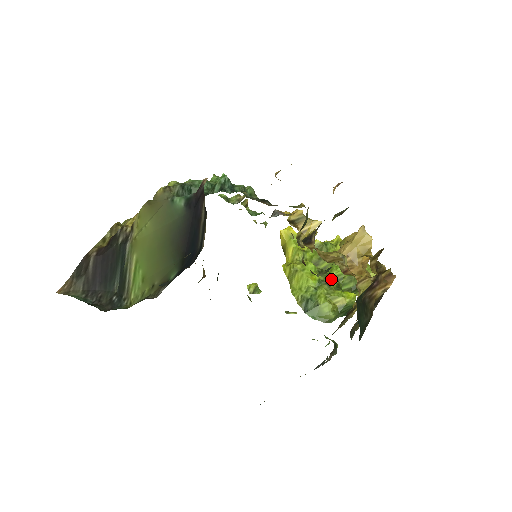
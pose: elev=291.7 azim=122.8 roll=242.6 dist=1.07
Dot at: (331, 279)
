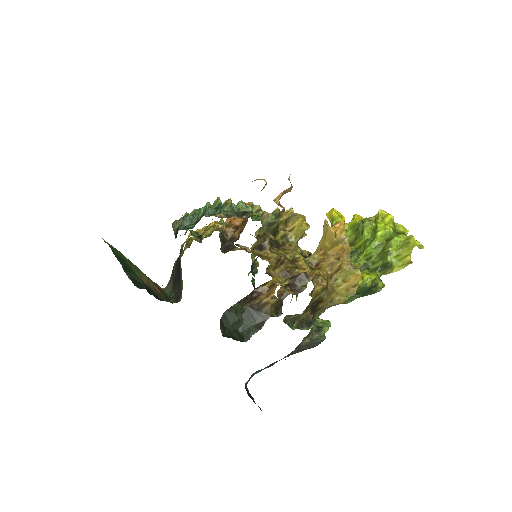
Dot at: (360, 259)
